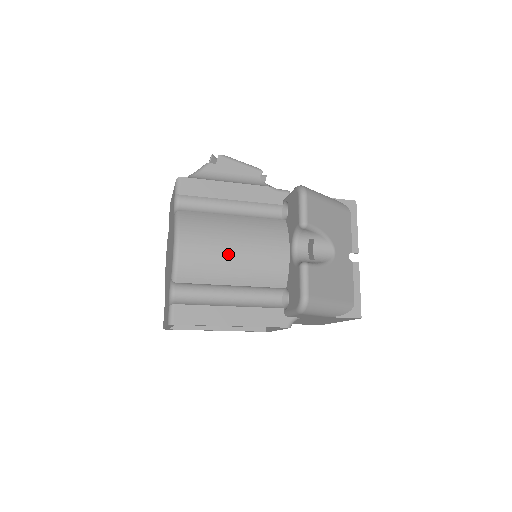
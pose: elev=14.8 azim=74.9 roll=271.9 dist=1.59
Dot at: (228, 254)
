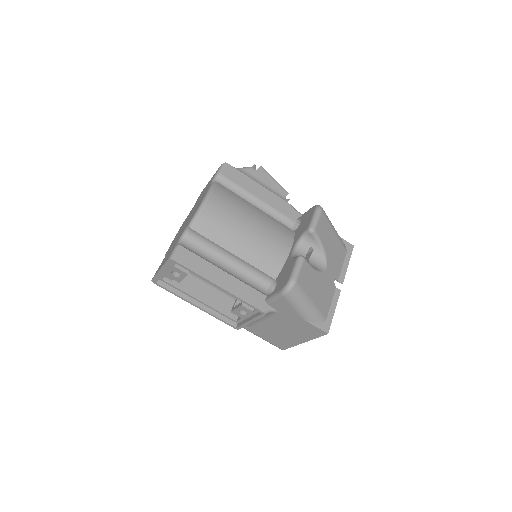
Dot at: (242, 227)
